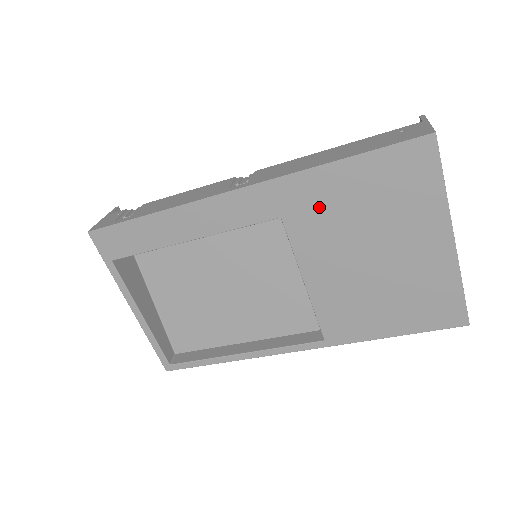
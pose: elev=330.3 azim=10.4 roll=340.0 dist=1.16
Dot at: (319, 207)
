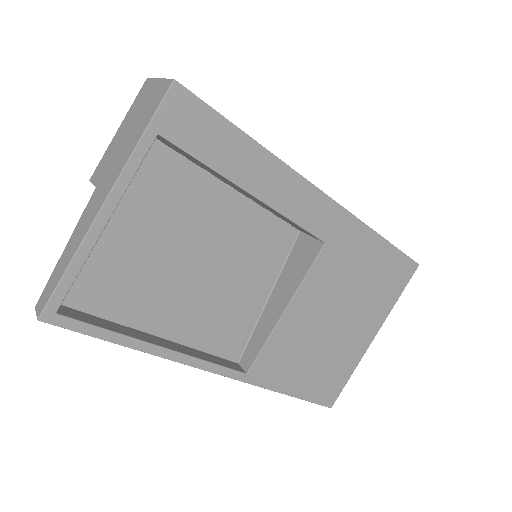
Dot at: (348, 257)
